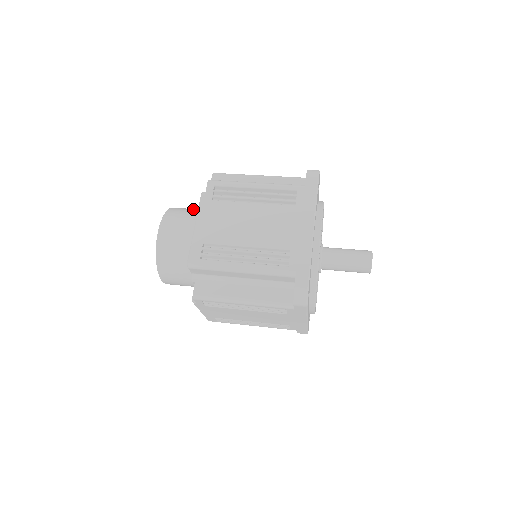
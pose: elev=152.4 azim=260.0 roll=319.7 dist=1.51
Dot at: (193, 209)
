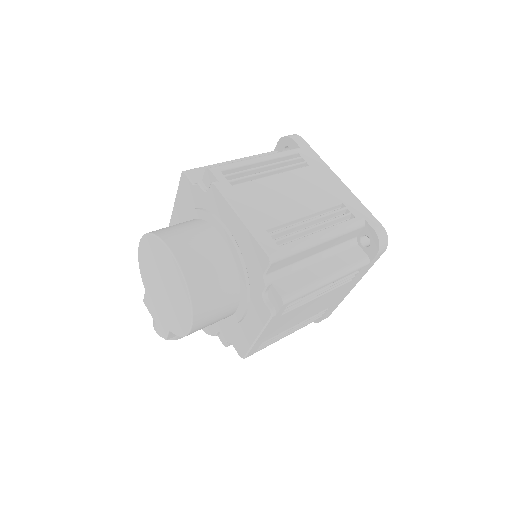
Dot at: (176, 224)
